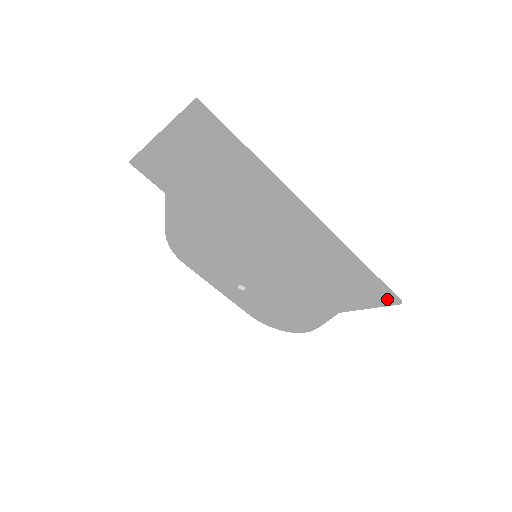
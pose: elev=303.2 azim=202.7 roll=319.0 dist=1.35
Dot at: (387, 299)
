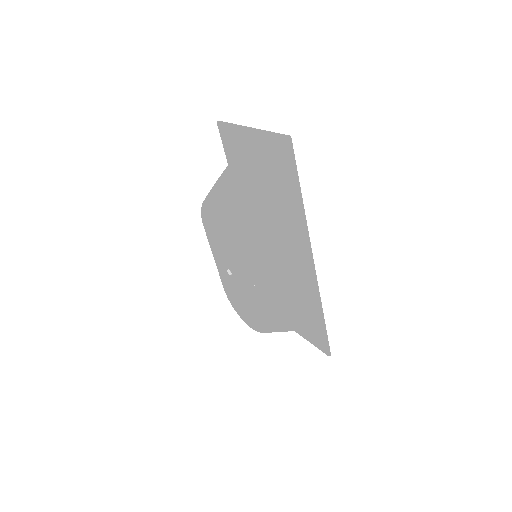
Dot at: (323, 345)
